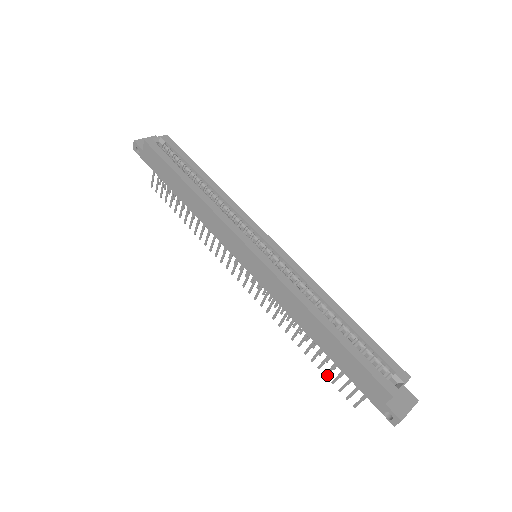
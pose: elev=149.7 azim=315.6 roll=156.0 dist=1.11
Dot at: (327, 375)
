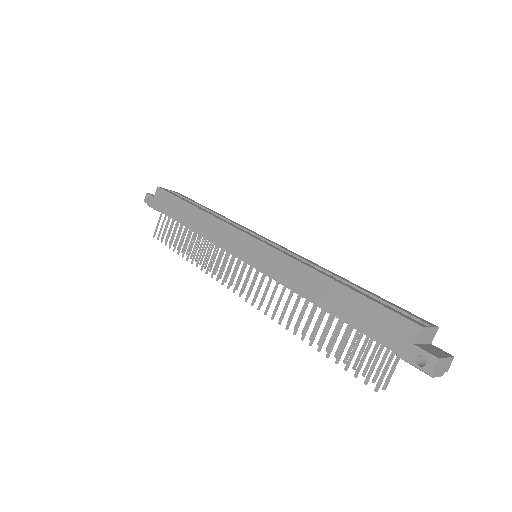
Dot at: (338, 360)
